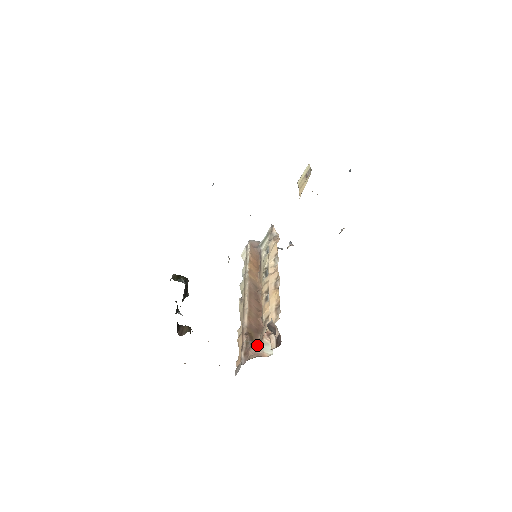
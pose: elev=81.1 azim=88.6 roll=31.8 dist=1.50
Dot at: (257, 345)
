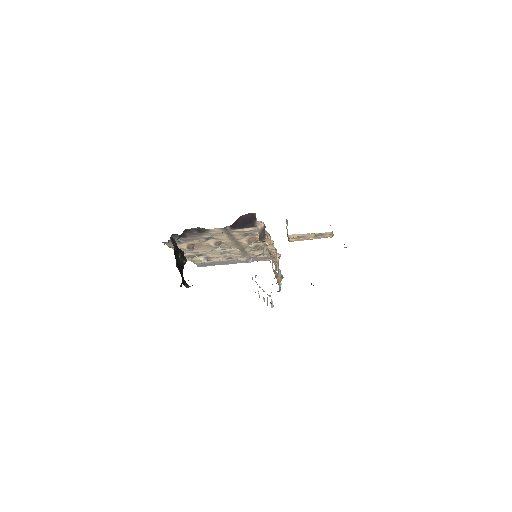
Dot at: occluded
